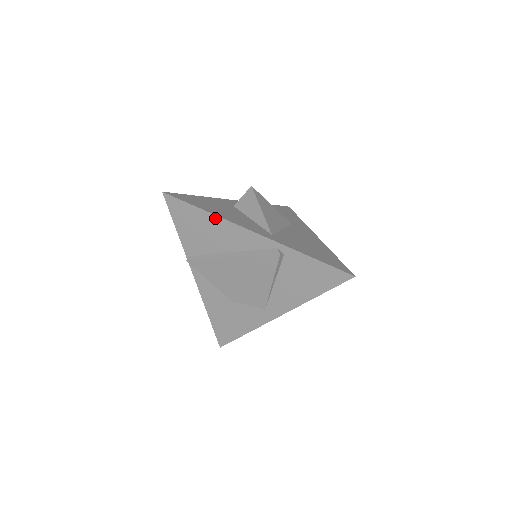
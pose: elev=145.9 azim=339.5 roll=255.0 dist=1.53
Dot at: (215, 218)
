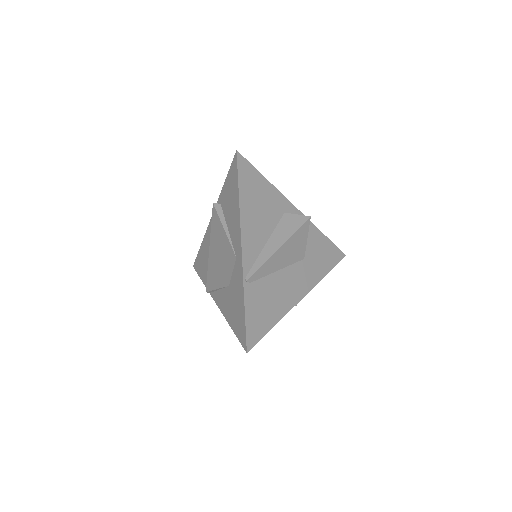
Dot at: (204, 241)
